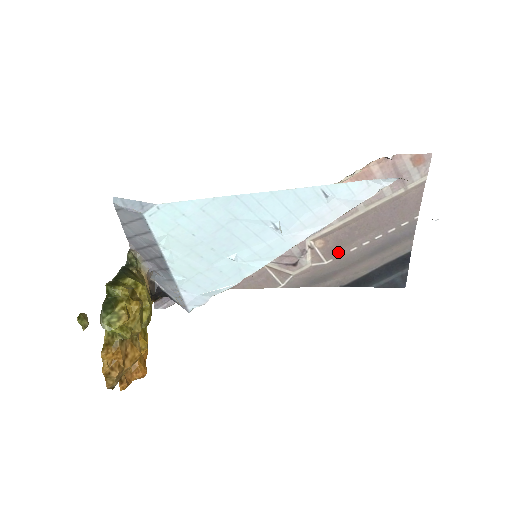
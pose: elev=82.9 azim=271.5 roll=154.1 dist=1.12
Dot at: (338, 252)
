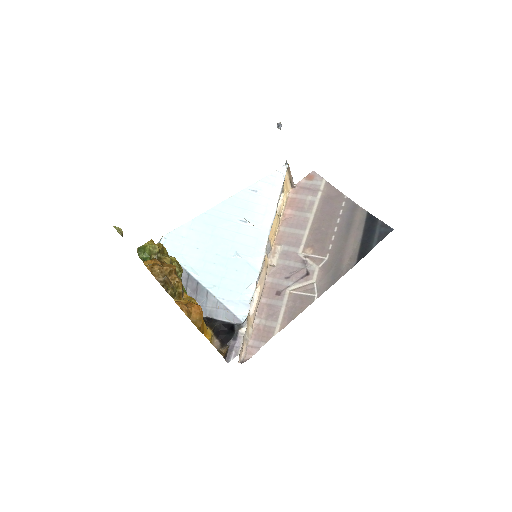
Dot at: (326, 247)
